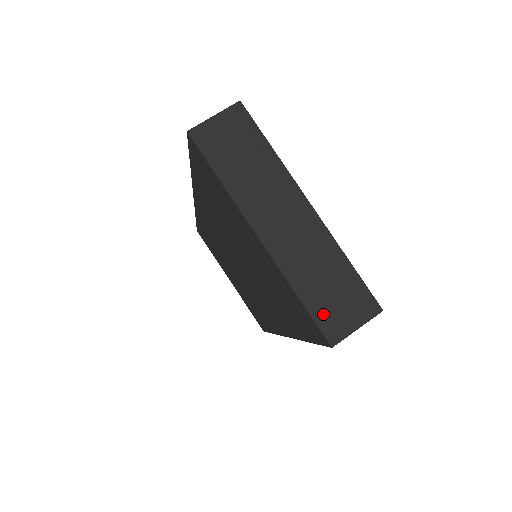
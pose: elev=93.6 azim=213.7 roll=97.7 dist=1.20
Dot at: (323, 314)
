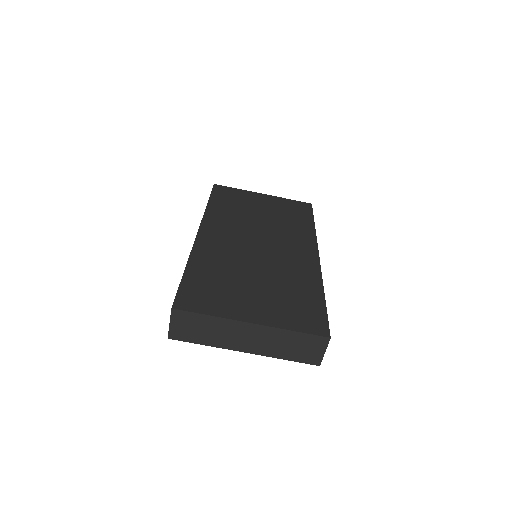
Dot at: (303, 358)
